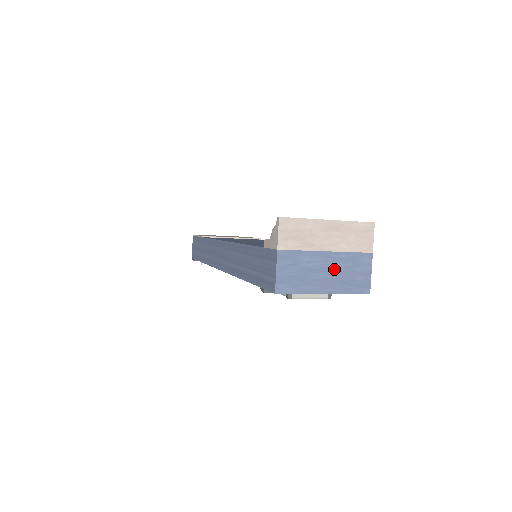
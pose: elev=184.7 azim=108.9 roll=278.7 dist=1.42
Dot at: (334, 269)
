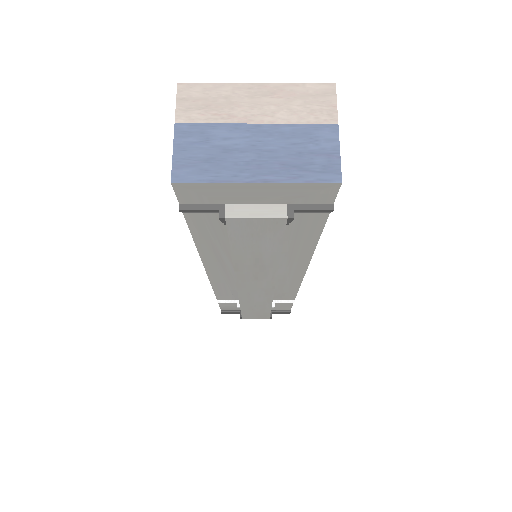
Dot at: (271, 147)
